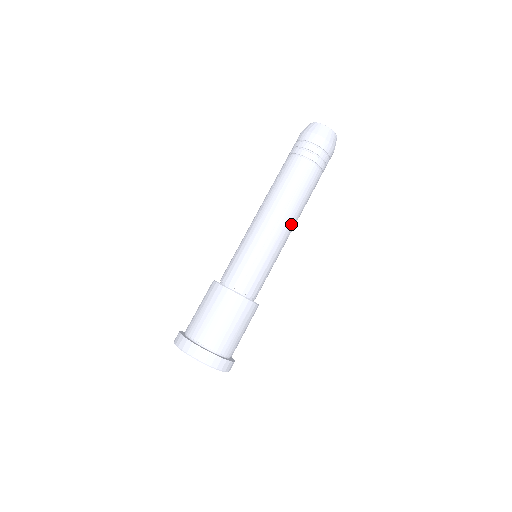
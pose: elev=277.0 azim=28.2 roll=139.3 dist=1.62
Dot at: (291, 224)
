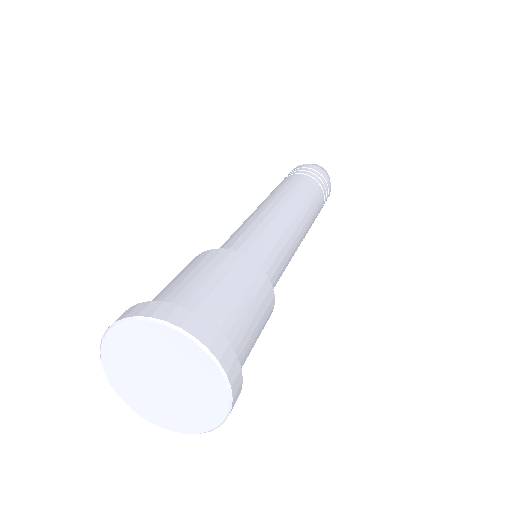
Dot at: (295, 211)
